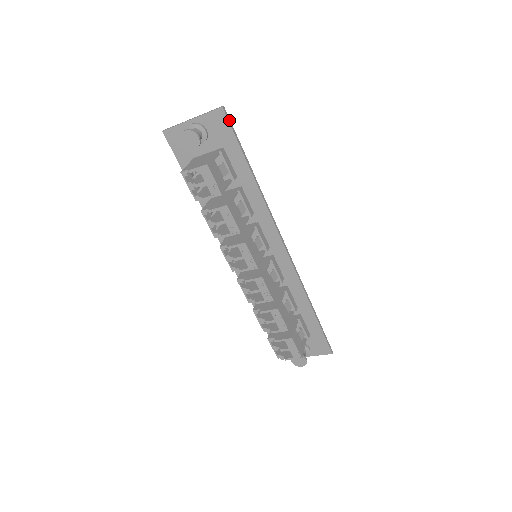
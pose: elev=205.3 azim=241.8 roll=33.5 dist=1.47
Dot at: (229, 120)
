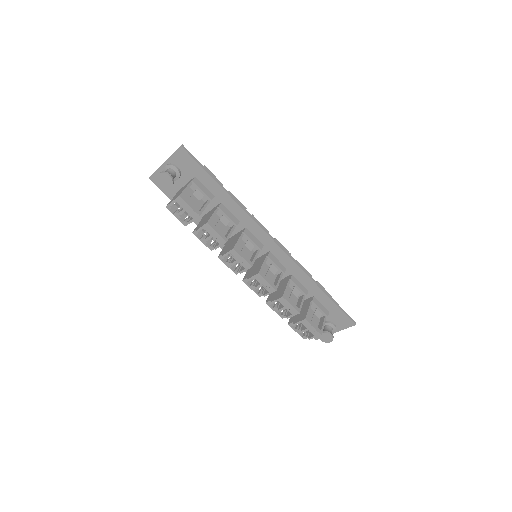
Dot at: (190, 154)
